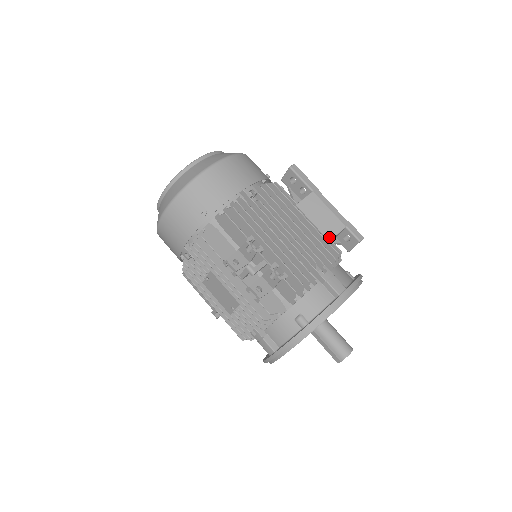
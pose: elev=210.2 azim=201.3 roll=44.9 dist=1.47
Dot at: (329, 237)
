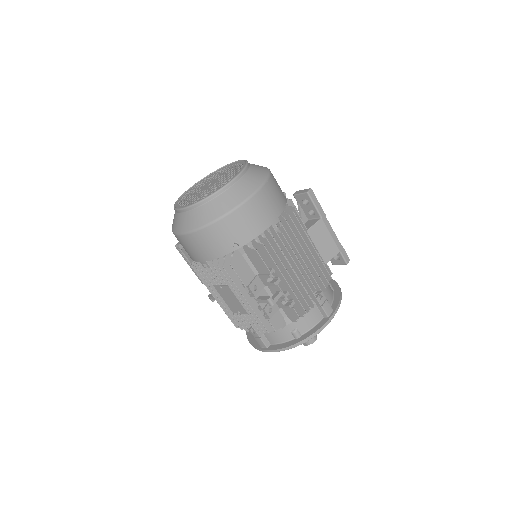
Dot at: (326, 261)
